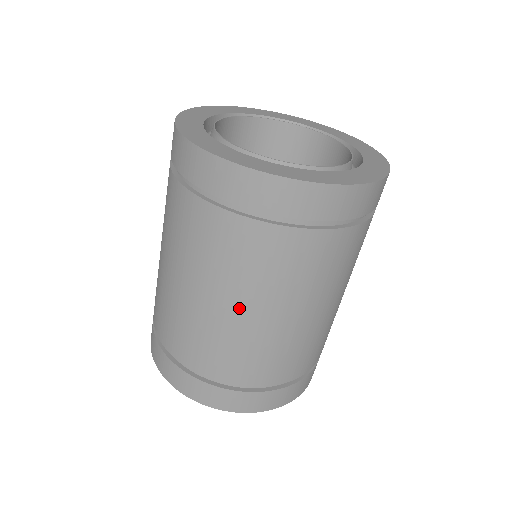
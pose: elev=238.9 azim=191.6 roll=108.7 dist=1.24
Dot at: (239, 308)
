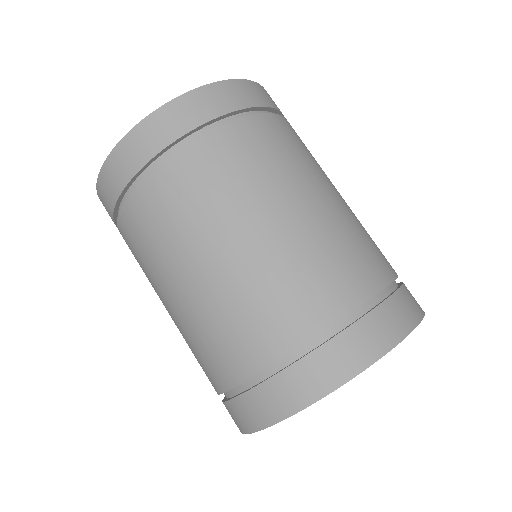
Dot at: (295, 204)
